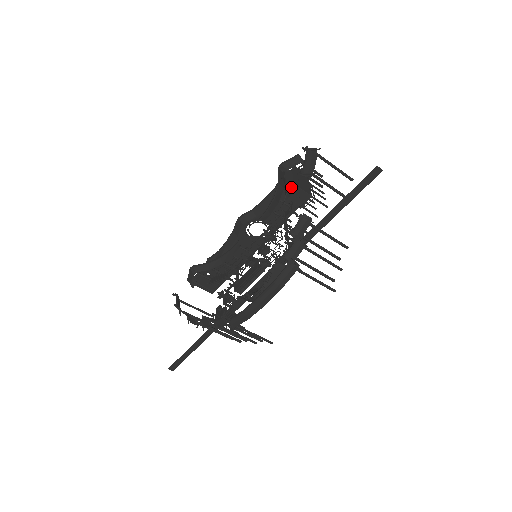
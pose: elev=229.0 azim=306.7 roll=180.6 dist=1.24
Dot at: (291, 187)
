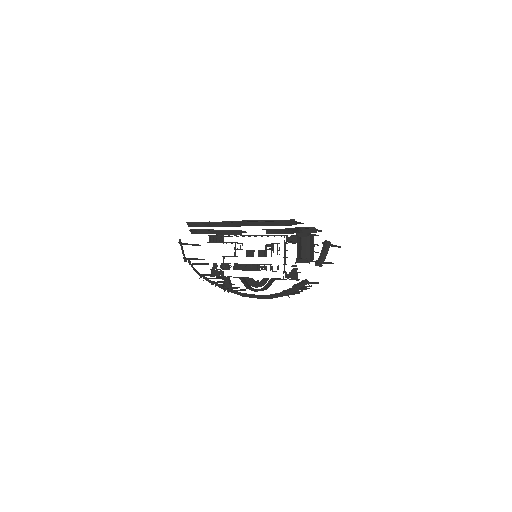
Dot at: (304, 258)
